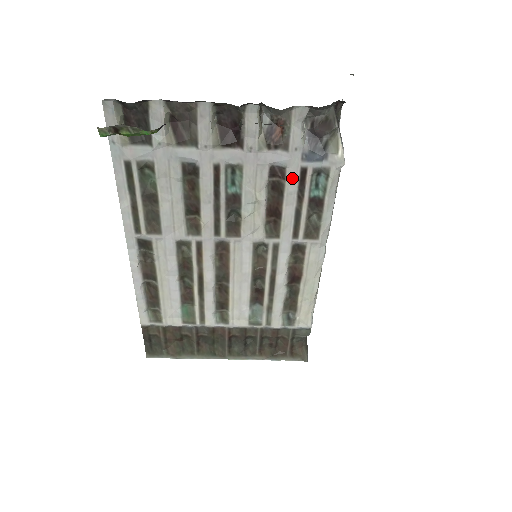
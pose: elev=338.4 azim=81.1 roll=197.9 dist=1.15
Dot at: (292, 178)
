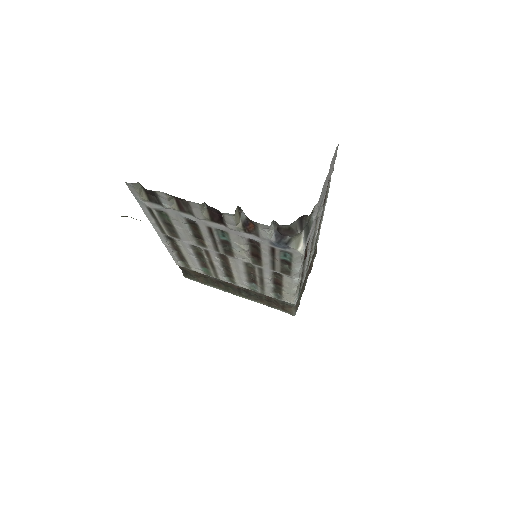
Dot at: (265, 248)
